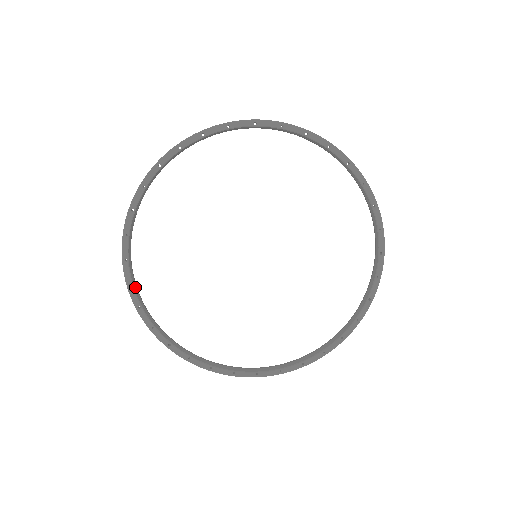
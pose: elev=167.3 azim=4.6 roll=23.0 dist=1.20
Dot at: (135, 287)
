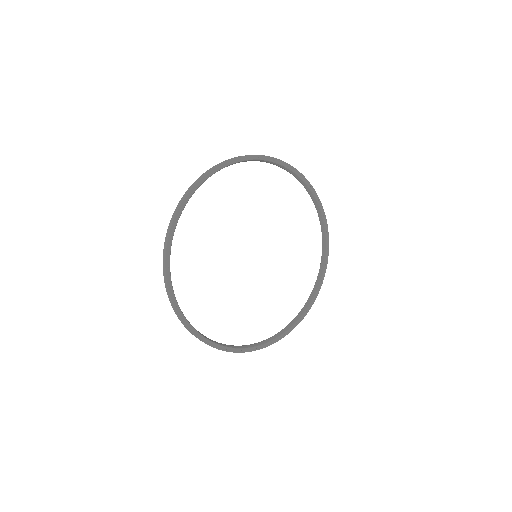
Dot at: (170, 249)
